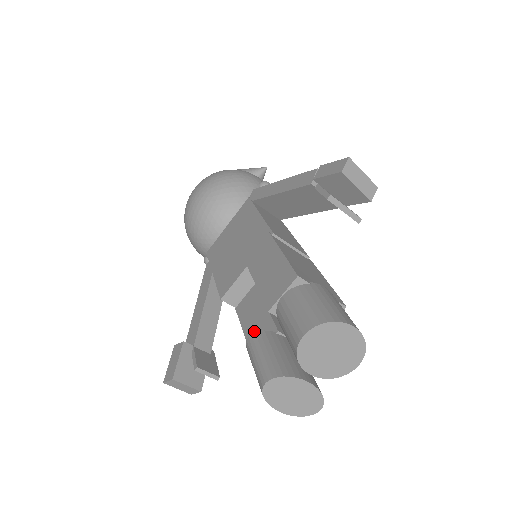
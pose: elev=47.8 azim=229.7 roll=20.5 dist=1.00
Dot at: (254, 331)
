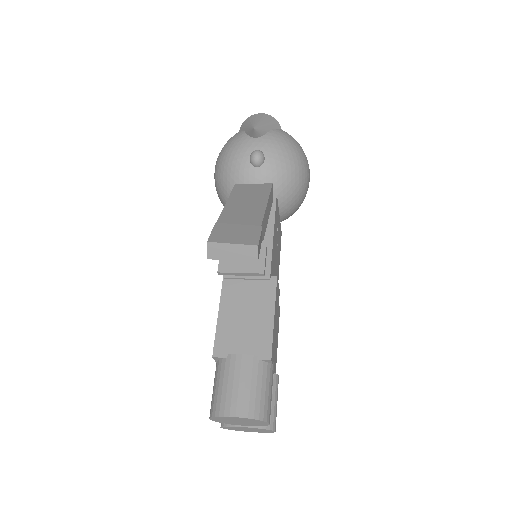
Dot at: occluded
